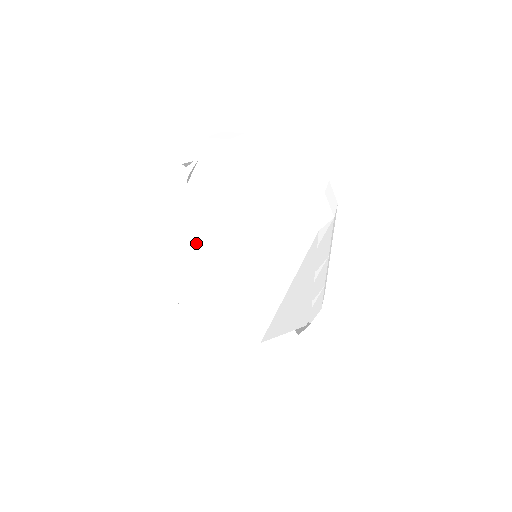
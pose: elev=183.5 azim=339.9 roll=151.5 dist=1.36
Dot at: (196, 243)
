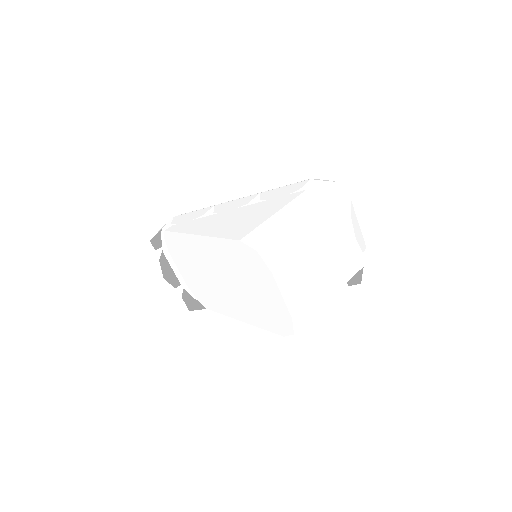
Dot at: (309, 255)
